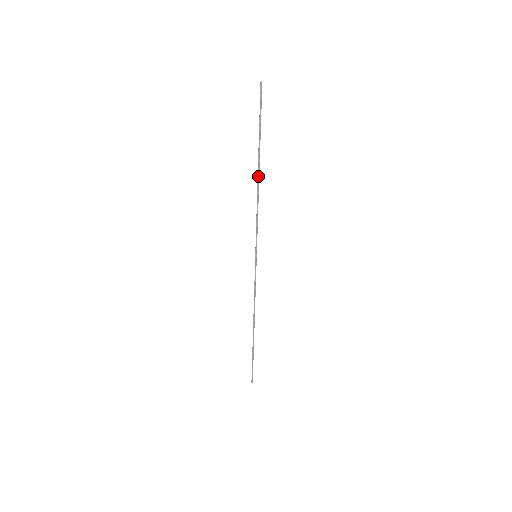
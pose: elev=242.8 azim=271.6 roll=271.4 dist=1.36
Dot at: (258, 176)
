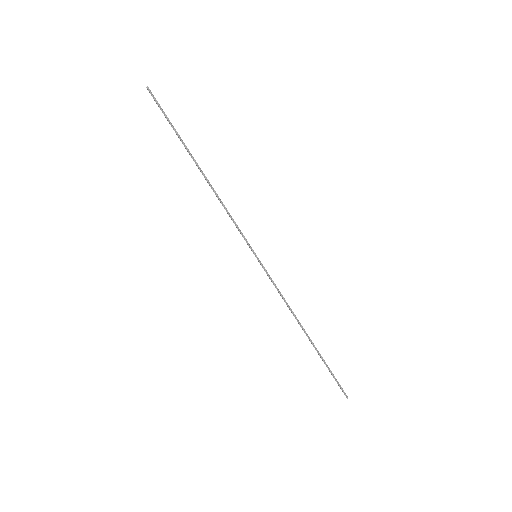
Dot at: (203, 175)
